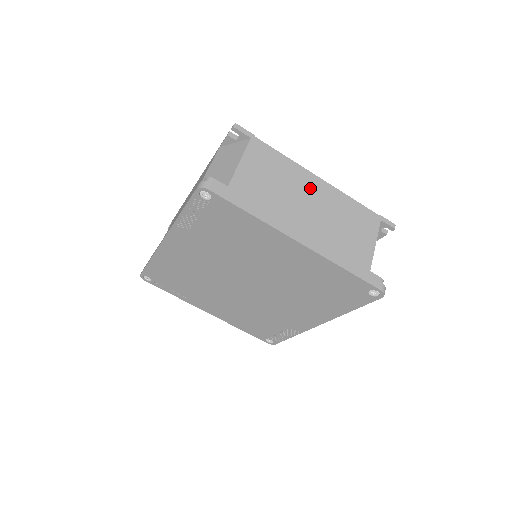
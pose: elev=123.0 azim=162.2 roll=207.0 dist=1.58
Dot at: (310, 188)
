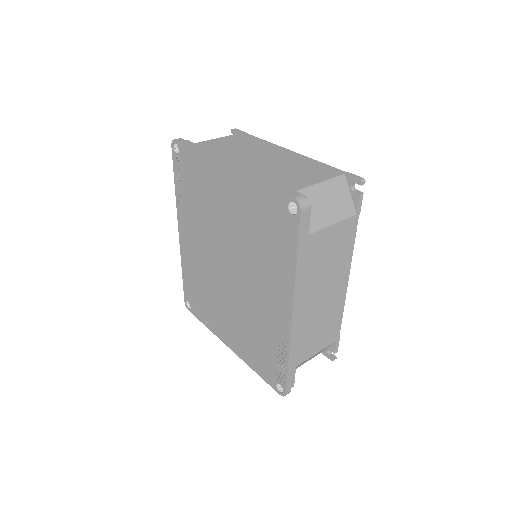
Dot at: (273, 152)
